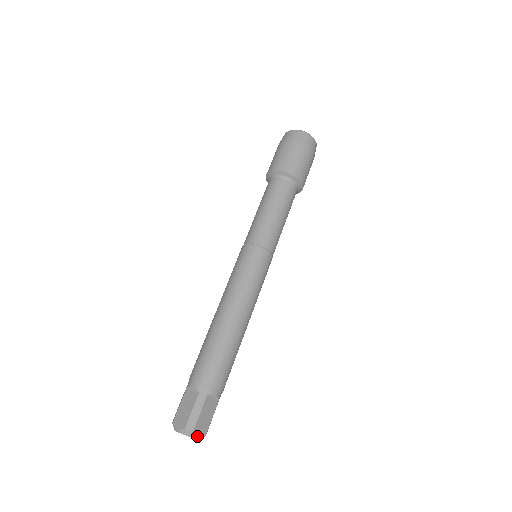
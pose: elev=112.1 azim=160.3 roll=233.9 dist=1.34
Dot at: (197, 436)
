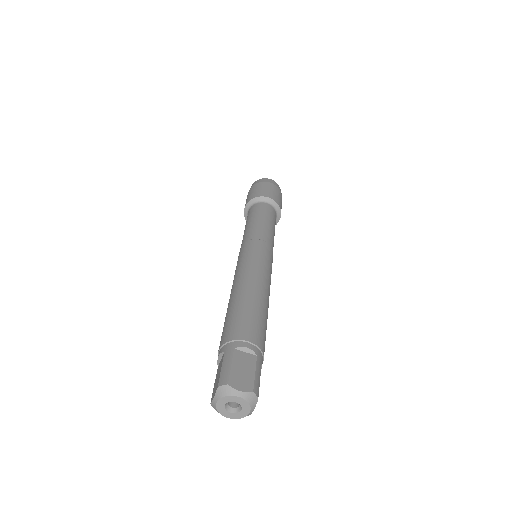
Dot at: (254, 408)
